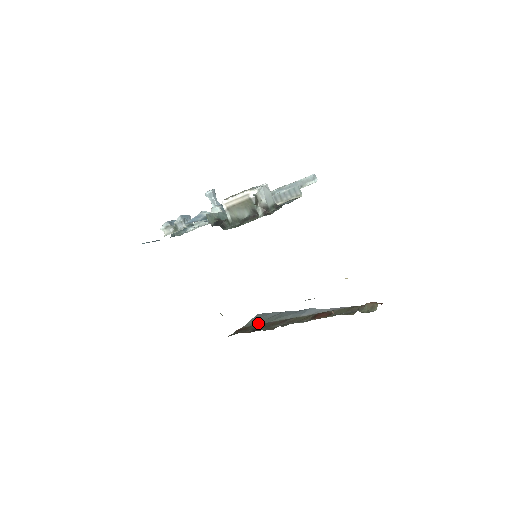
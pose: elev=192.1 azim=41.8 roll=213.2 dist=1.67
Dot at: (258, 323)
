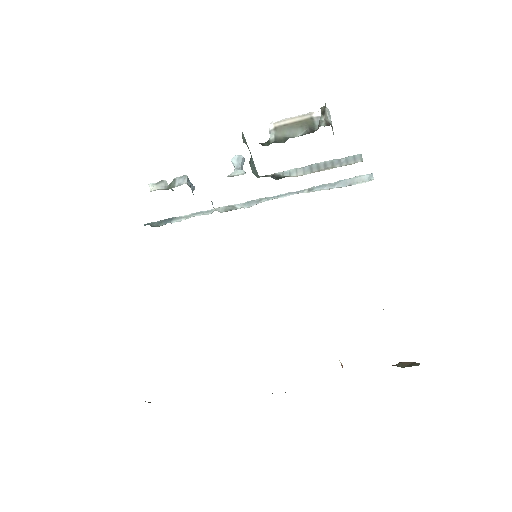
Dot at: occluded
